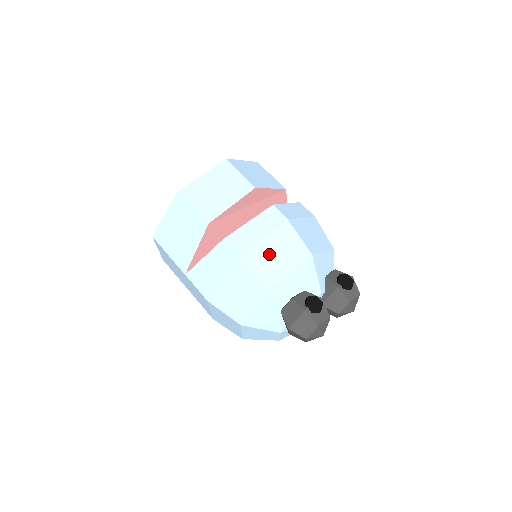
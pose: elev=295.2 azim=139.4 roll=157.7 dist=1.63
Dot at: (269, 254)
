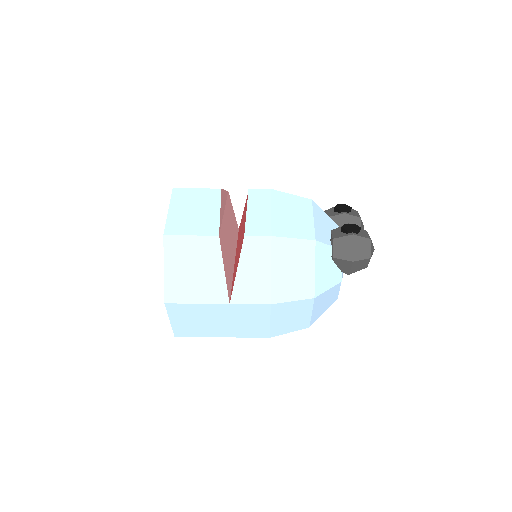
Dot at: (287, 219)
